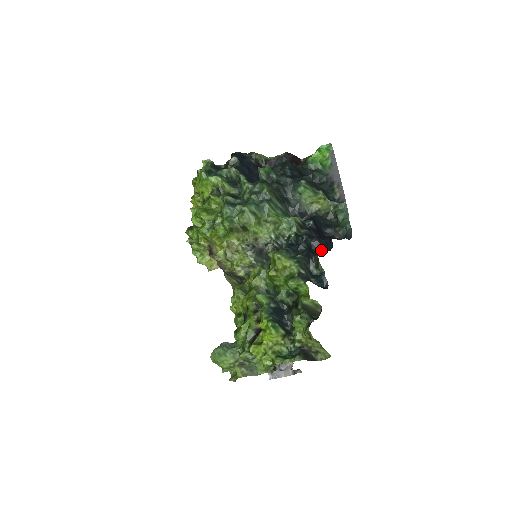
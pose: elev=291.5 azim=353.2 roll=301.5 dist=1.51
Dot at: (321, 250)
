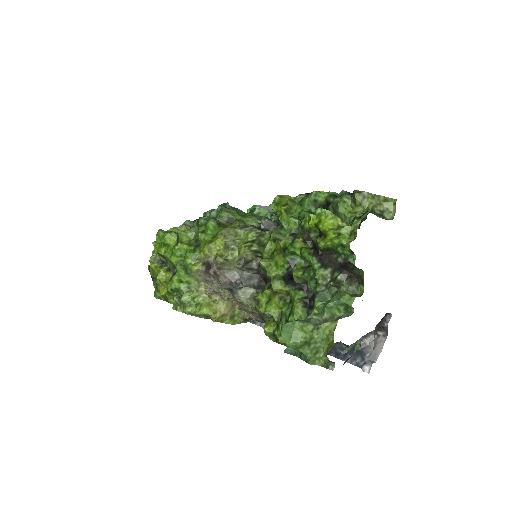
Dot at: occluded
